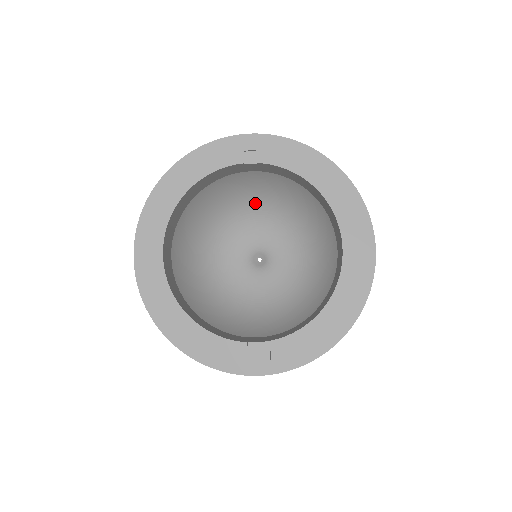
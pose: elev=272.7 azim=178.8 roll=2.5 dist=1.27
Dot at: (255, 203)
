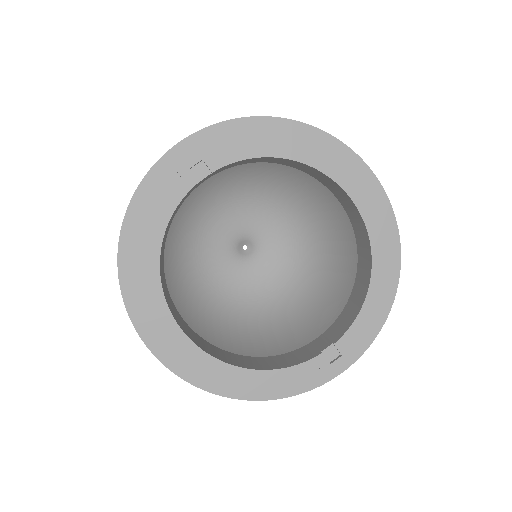
Dot at: (209, 200)
